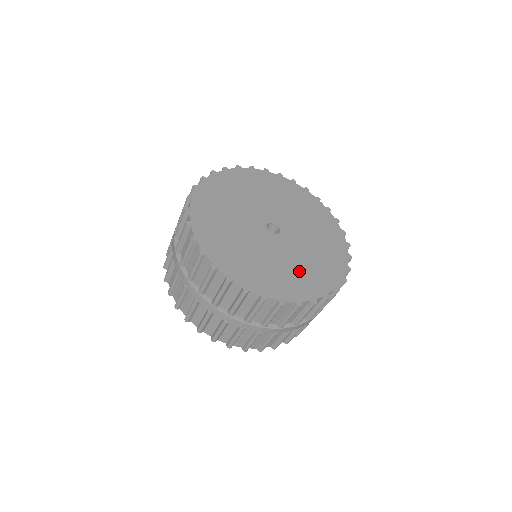
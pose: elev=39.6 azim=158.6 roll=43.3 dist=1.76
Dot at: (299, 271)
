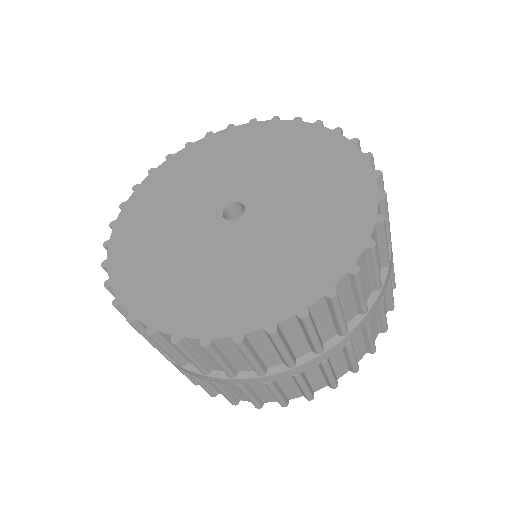
Dot at: (318, 213)
